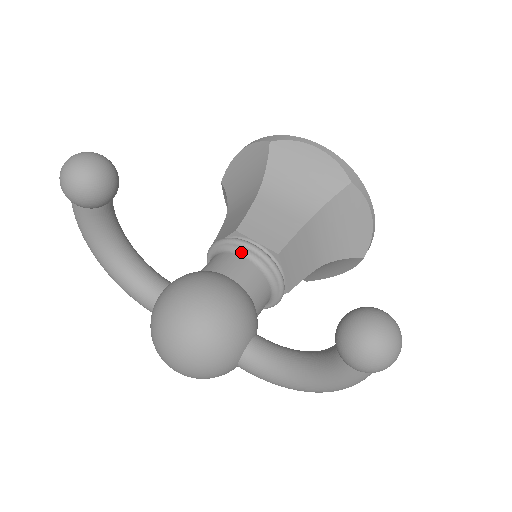
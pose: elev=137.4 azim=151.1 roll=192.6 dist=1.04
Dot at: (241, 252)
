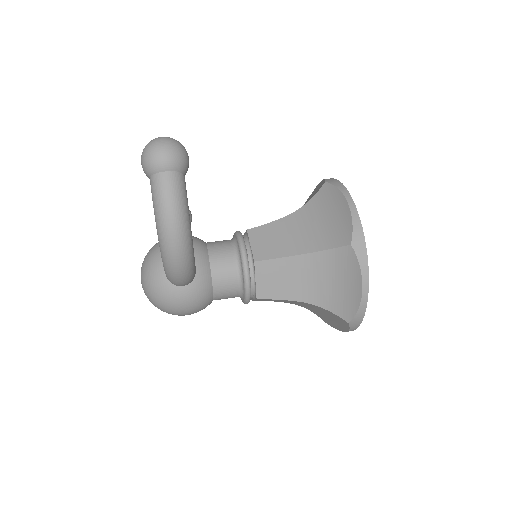
Dot at: occluded
